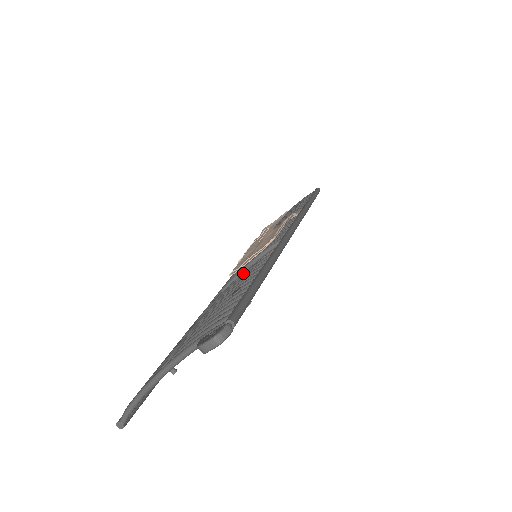
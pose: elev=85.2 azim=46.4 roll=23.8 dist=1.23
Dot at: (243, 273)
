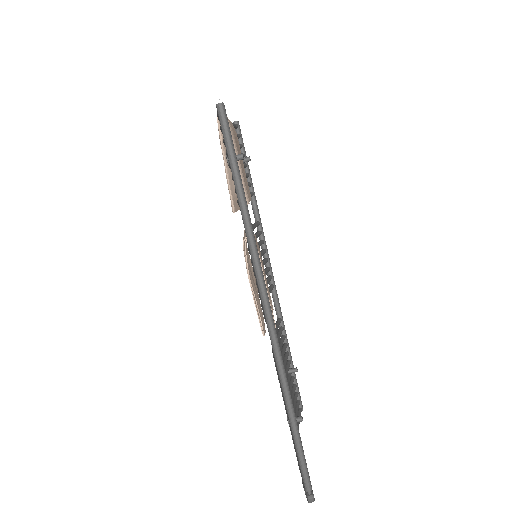
Dot at: (273, 357)
